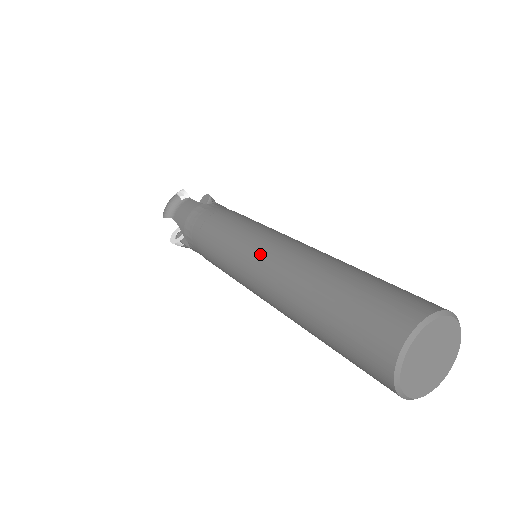
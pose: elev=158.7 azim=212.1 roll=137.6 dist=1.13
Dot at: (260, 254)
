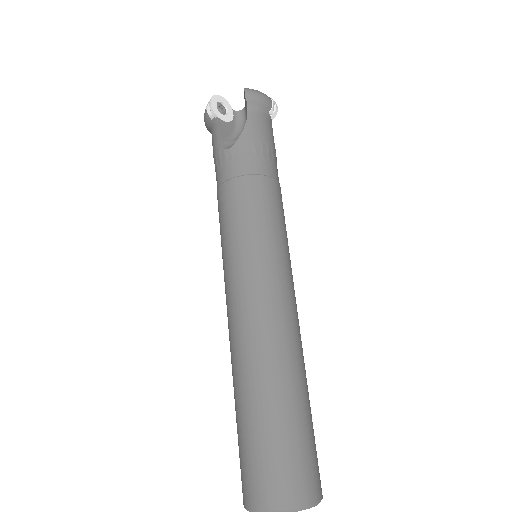
Dot at: occluded
